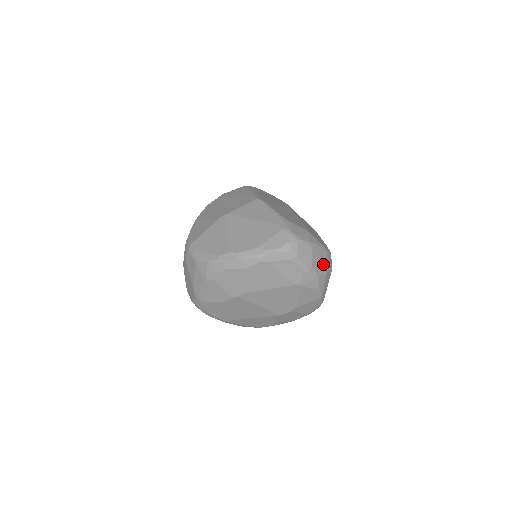
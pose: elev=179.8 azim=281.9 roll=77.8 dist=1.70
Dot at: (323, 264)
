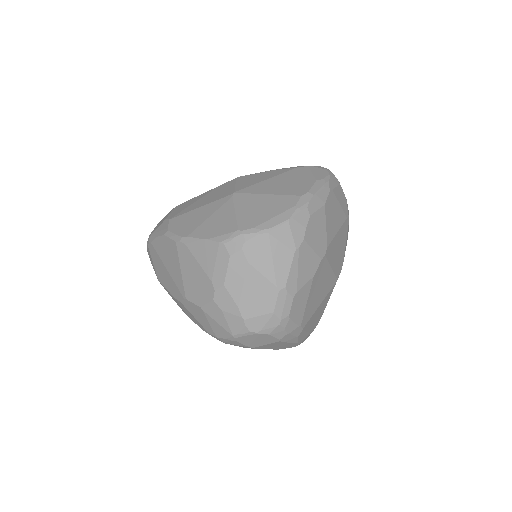
Dot at: occluded
